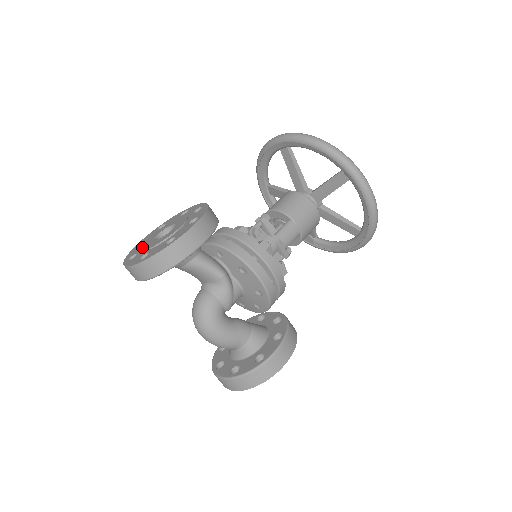
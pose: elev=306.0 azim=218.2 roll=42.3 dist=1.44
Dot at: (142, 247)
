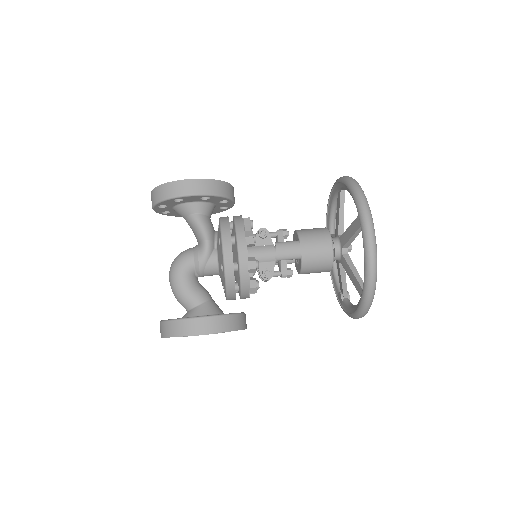
Dot at: occluded
